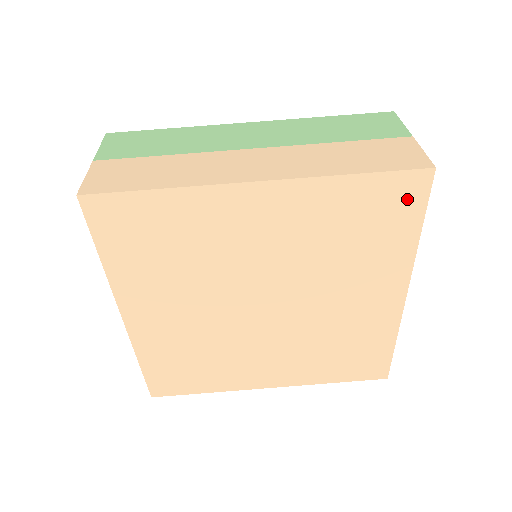
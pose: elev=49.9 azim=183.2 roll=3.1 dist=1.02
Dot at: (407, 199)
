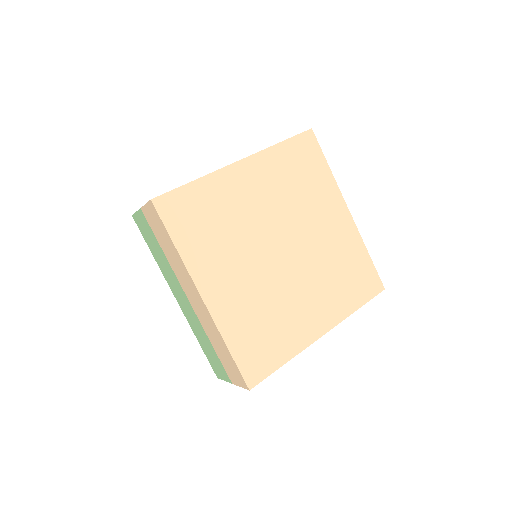
Dot at: (311, 149)
